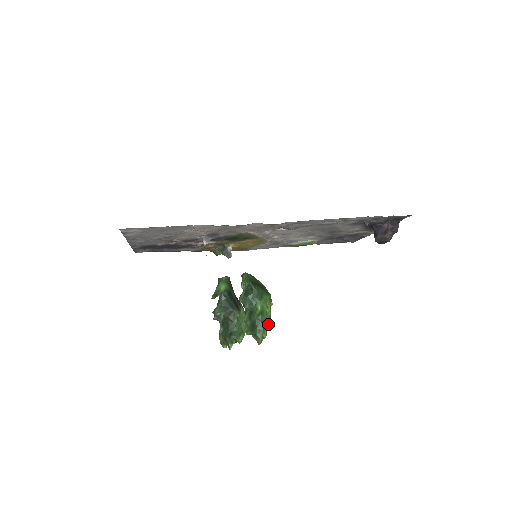
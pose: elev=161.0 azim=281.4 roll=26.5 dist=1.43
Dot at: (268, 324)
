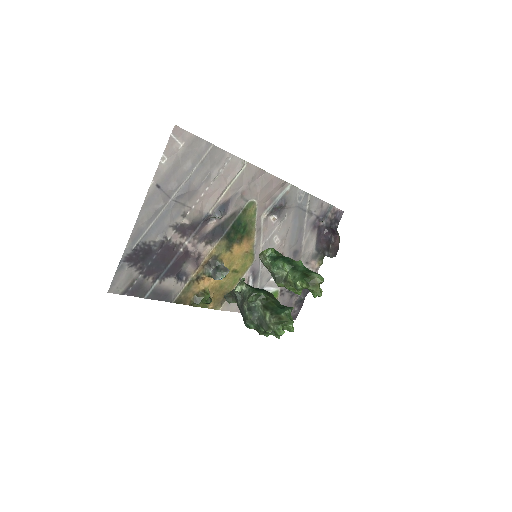
Dot at: occluded
